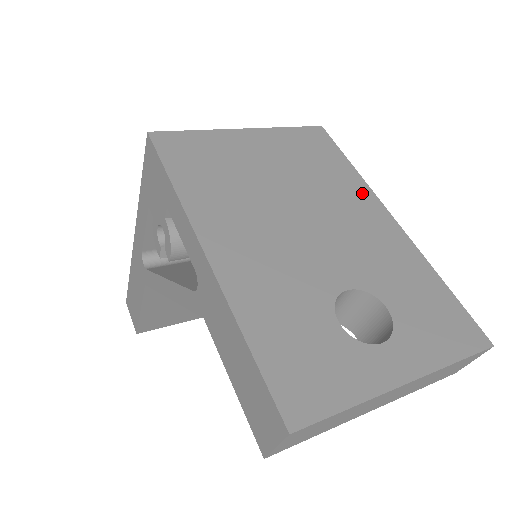
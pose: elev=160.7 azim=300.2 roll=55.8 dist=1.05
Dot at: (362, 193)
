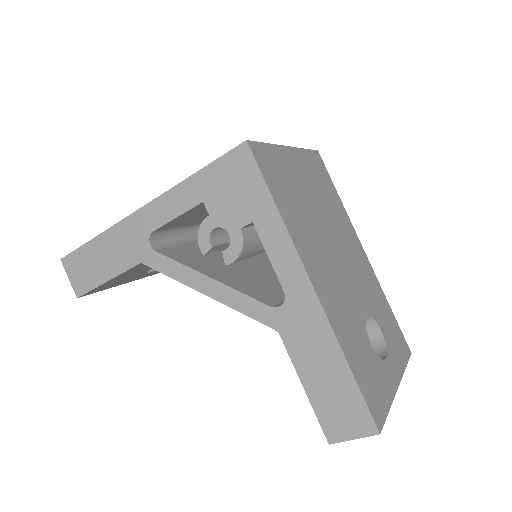
Dot at: (349, 226)
